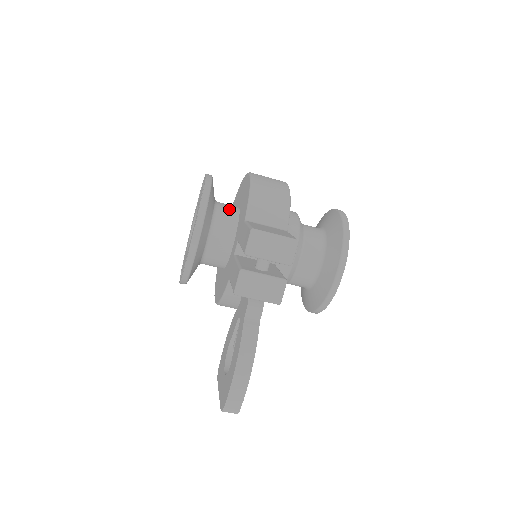
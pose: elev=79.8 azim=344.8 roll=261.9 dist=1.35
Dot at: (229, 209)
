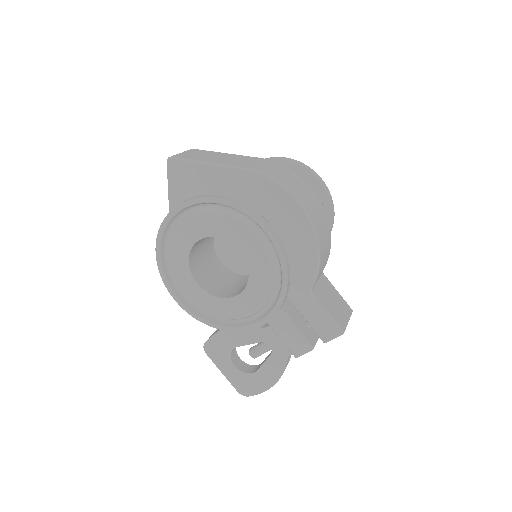
Dot at: occluded
